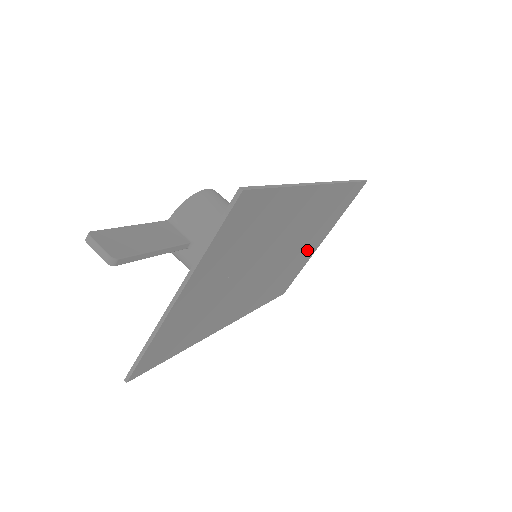
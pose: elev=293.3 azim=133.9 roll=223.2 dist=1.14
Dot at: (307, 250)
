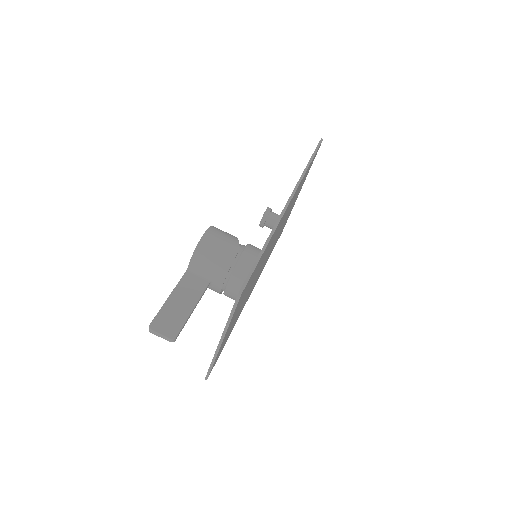
Dot at: occluded
